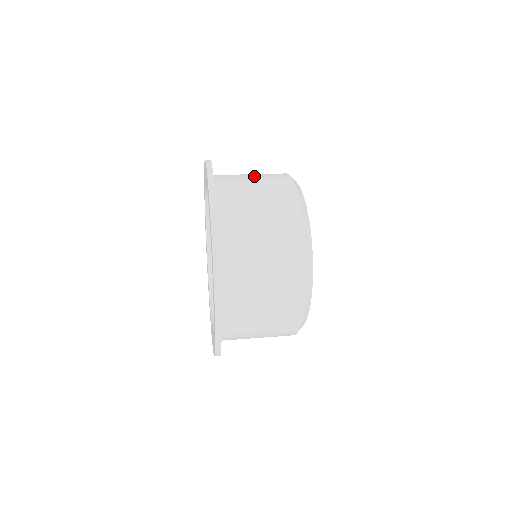
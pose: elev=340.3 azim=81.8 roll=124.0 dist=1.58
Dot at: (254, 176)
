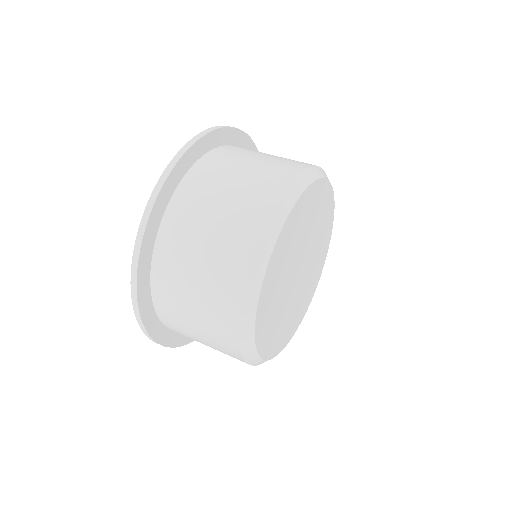
Dot at: (229, 194)
